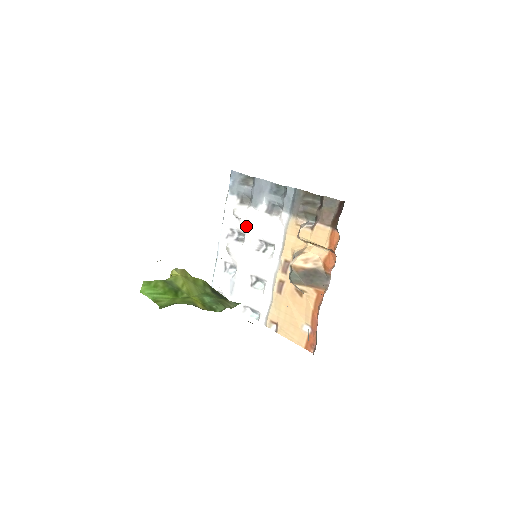
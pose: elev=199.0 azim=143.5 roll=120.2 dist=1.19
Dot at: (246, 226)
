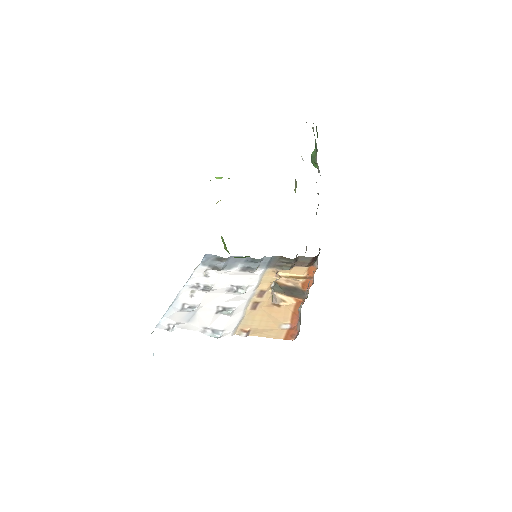
Dot at: (217, 279)
